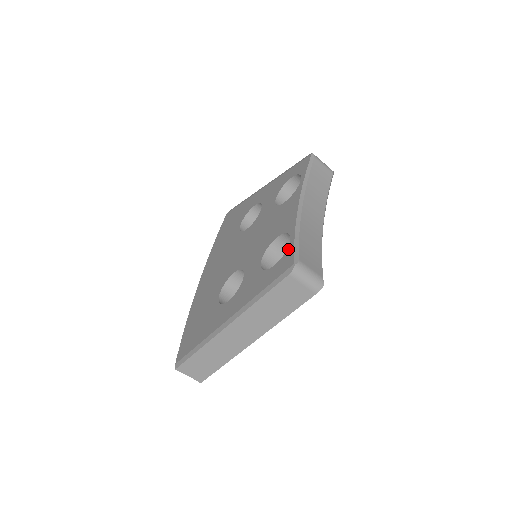
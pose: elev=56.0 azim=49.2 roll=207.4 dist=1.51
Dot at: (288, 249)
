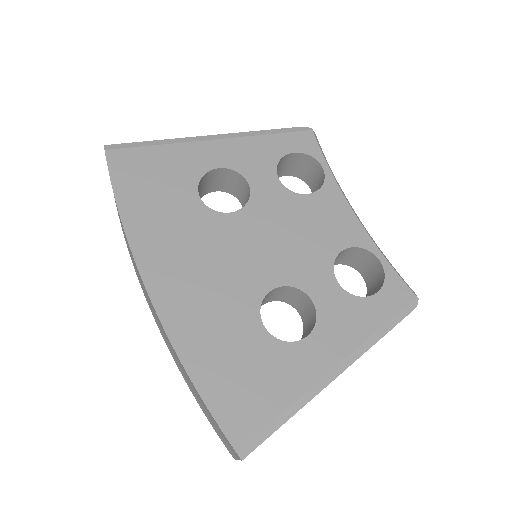
Dot at: (388, 274)
